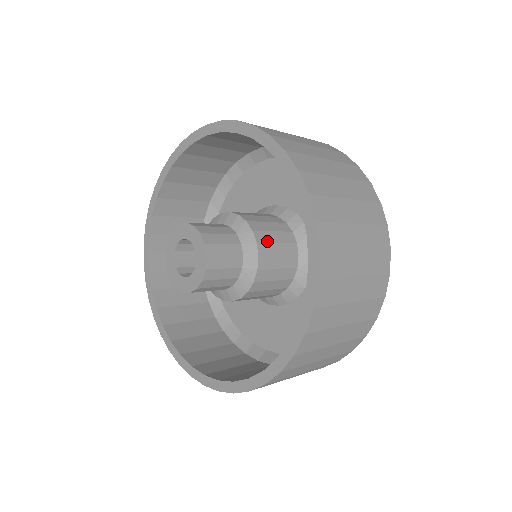
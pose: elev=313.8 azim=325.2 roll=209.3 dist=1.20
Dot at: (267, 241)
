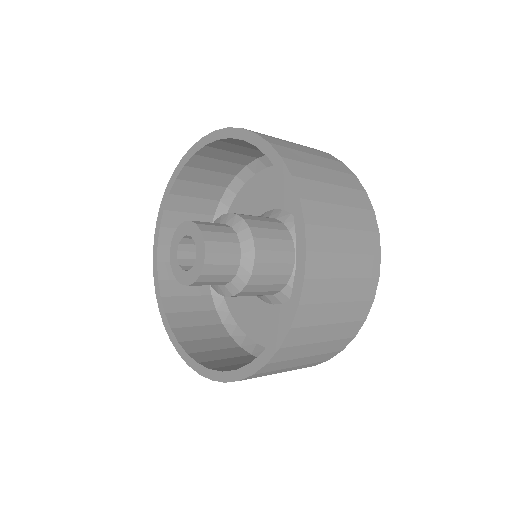
Dot at: (253, 219)
